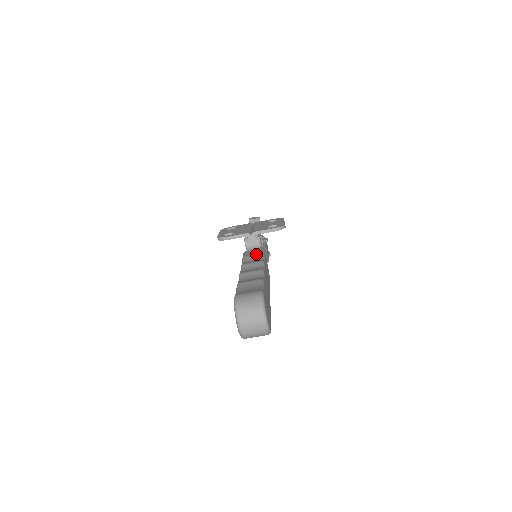
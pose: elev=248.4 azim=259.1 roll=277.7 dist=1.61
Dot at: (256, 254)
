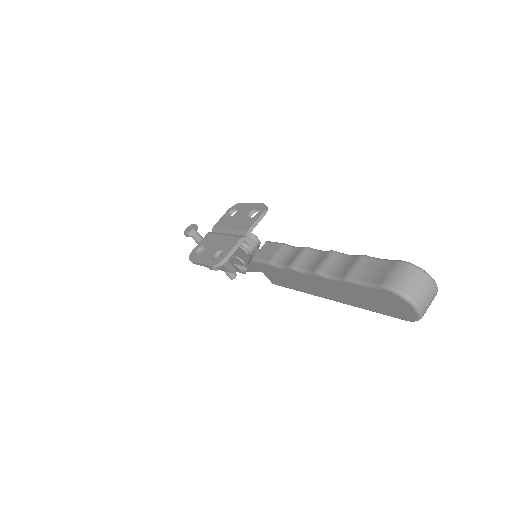
Dot at: (277, 249)
